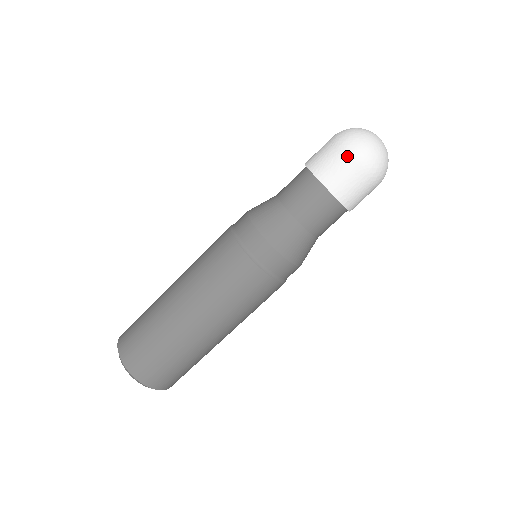
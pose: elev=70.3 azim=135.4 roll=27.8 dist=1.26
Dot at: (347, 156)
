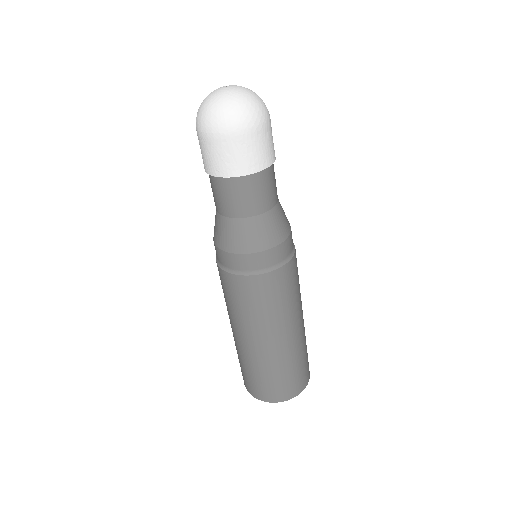
Dot at: (221, 140)
